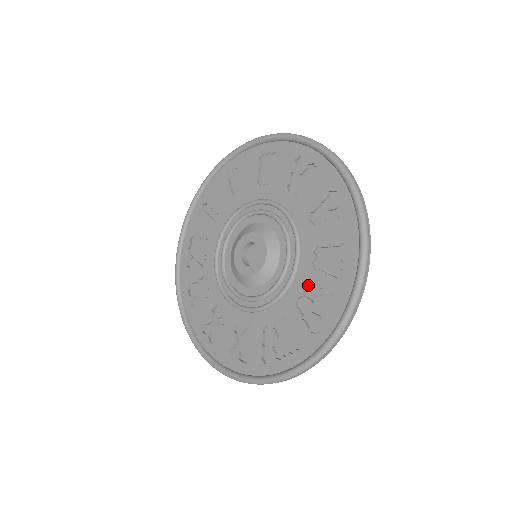
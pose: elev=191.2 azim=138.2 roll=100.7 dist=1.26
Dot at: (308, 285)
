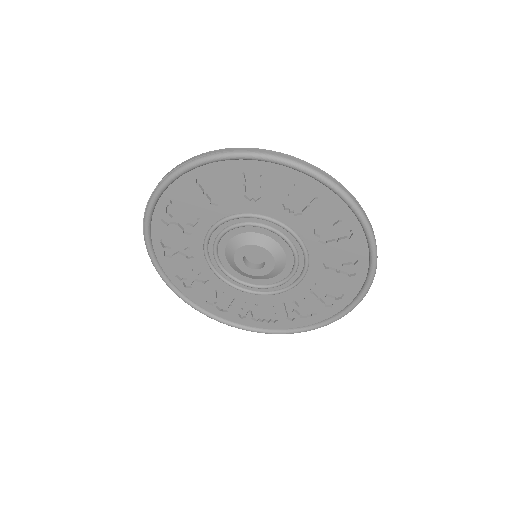
Dot at: (299, 295)
